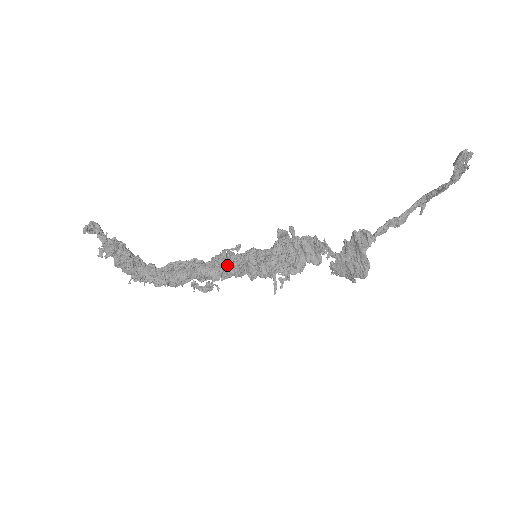
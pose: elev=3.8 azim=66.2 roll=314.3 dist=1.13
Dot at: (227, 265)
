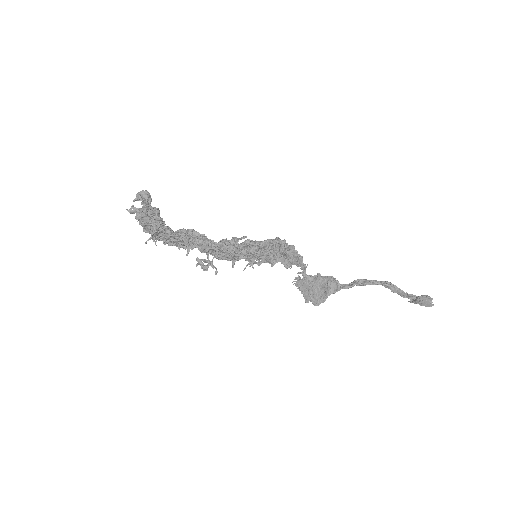
Dot at: (233, 257)
